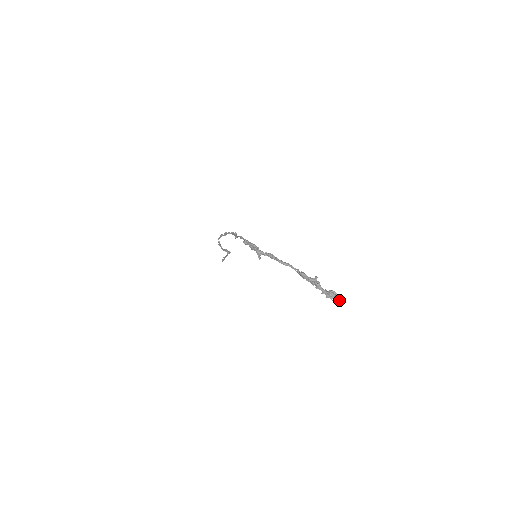
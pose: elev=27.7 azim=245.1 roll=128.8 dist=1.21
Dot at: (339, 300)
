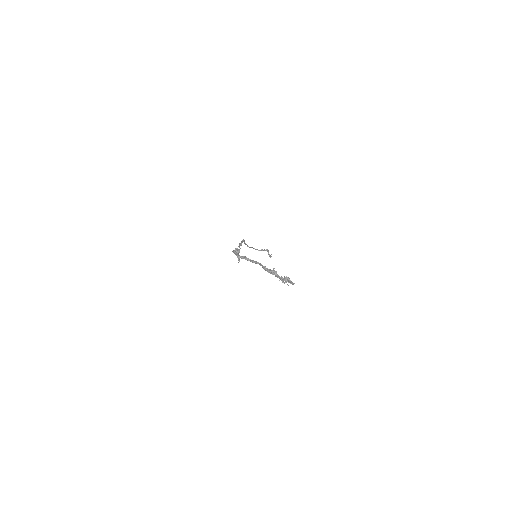
Dot at: (291, 283)
